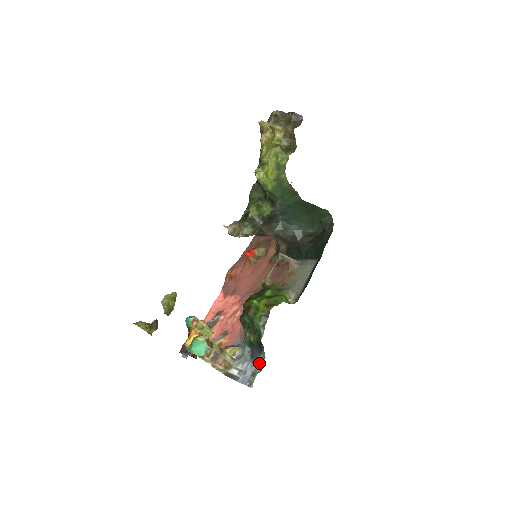
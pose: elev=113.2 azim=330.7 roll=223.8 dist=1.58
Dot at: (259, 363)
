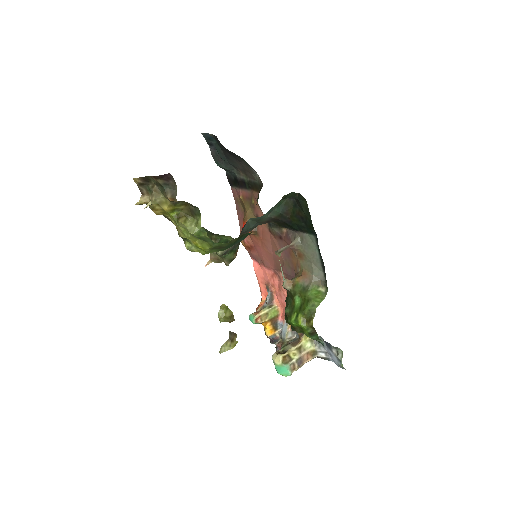
Dot at: (336, 352)
